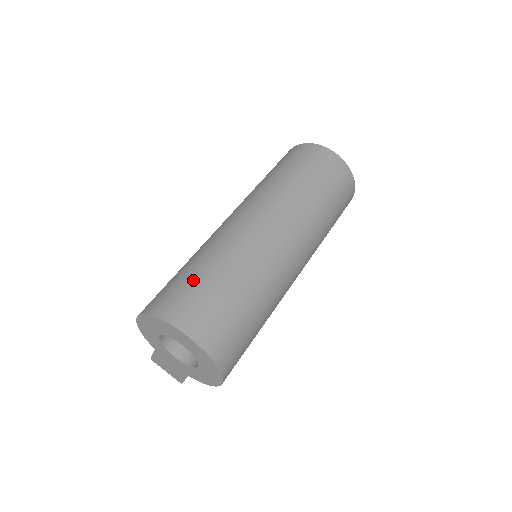
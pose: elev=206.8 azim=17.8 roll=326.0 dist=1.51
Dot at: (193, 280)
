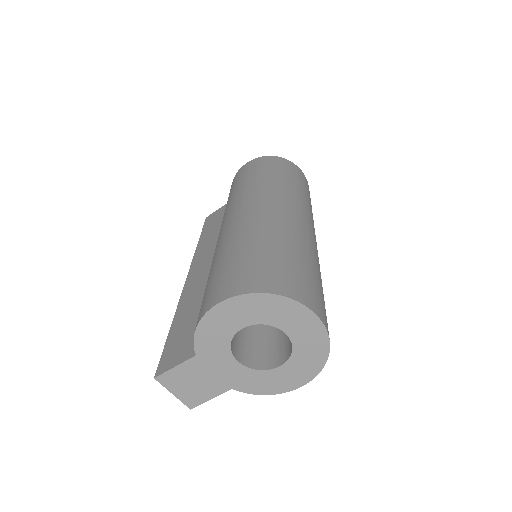
Dot at: (284, 259)
